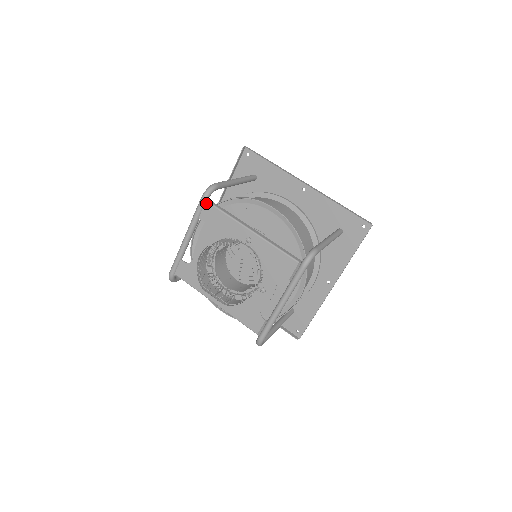
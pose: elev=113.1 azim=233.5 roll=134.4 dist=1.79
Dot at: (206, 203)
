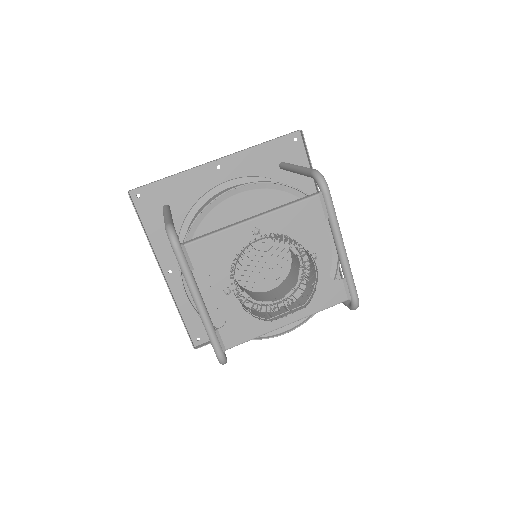
Dot at: (183, 248)
